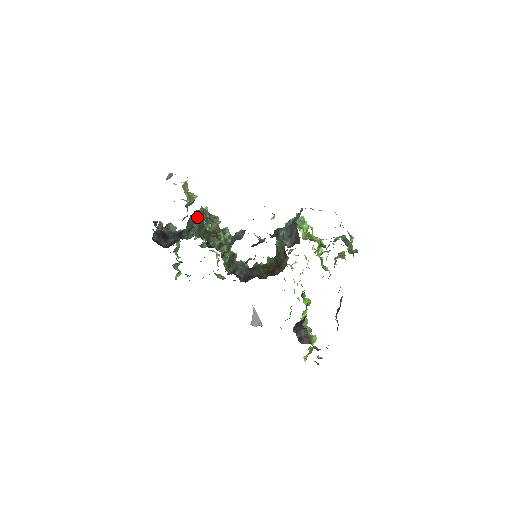
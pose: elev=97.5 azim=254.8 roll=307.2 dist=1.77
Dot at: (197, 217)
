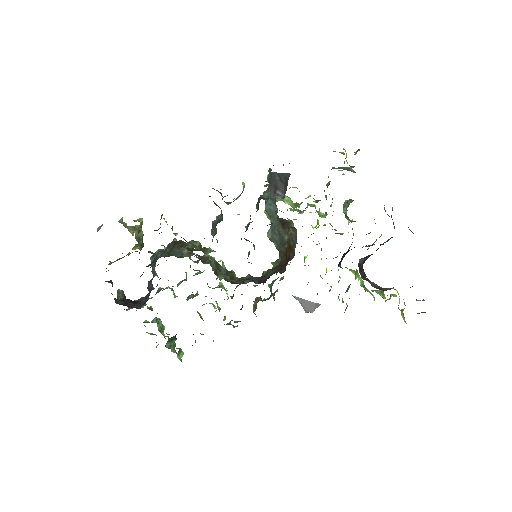
Dot at: occluded
